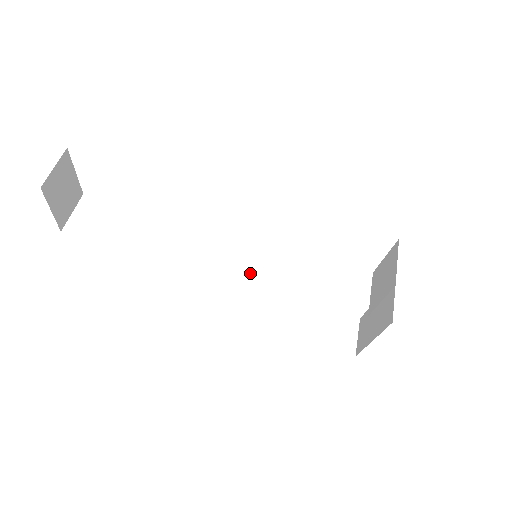
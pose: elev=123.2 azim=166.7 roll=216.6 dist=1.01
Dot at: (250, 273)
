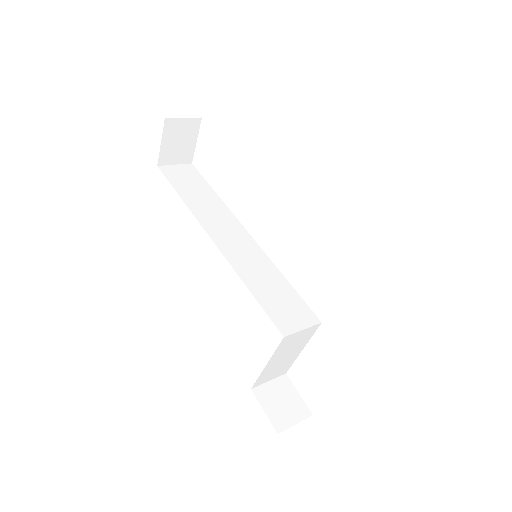
Dot at: (242, 266)
